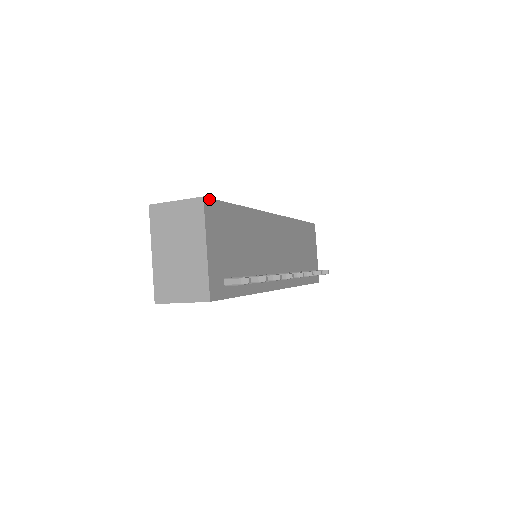
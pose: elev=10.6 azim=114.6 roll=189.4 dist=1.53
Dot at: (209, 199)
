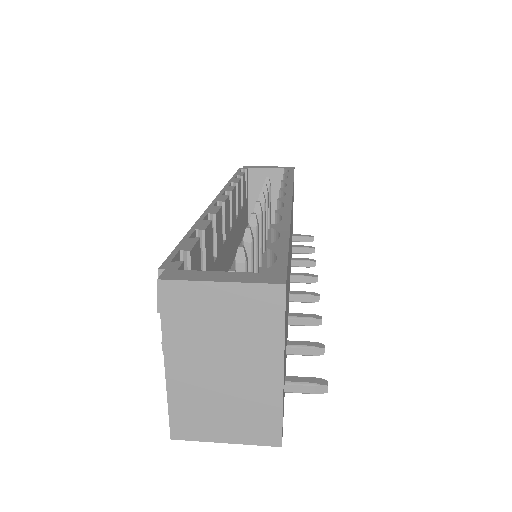
Dot at: (286, 277)
